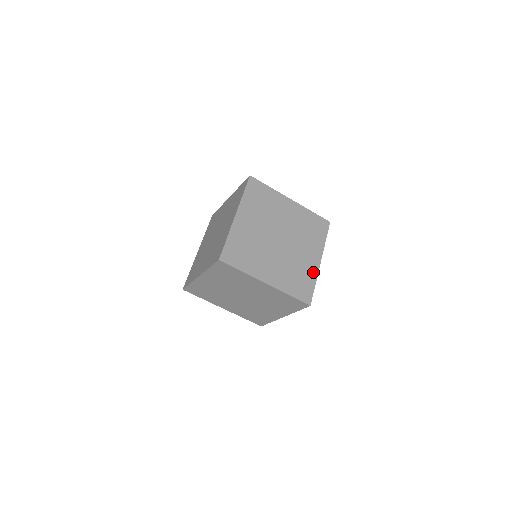
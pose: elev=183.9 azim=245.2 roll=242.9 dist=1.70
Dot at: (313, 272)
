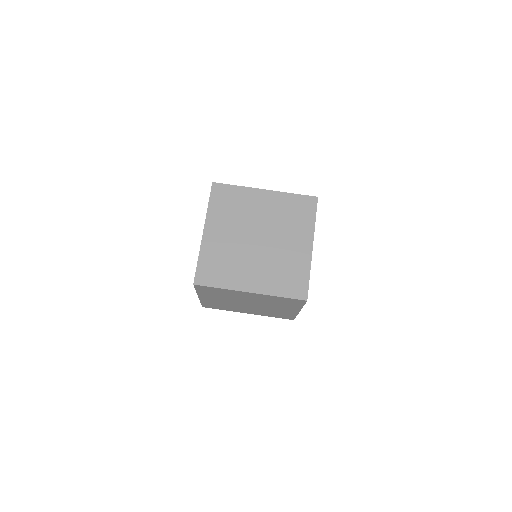
Dot at: (305, 262)
